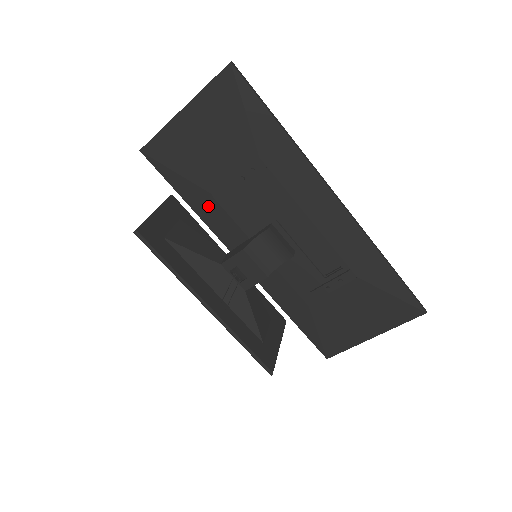
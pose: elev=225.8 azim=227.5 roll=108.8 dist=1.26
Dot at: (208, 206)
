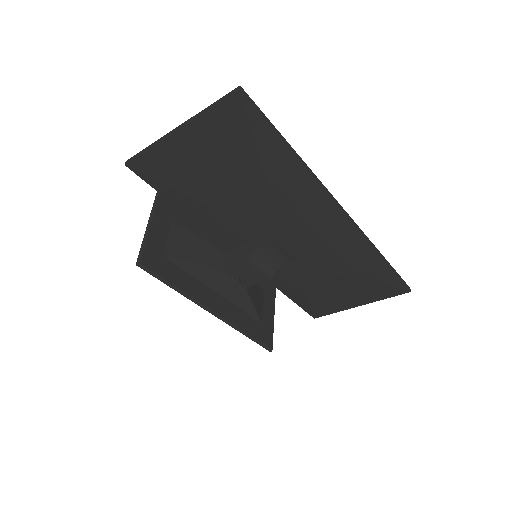
Dot at: (206, 216)
